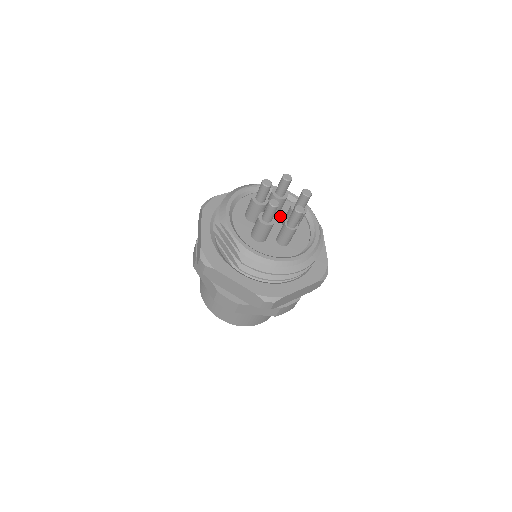
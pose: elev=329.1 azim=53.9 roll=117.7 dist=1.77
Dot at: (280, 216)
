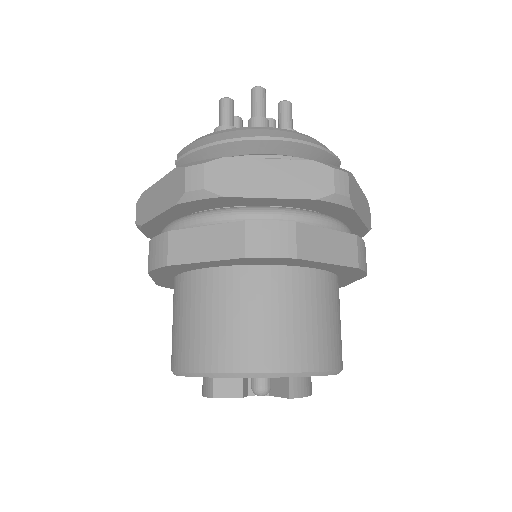
Dot at: occluded
